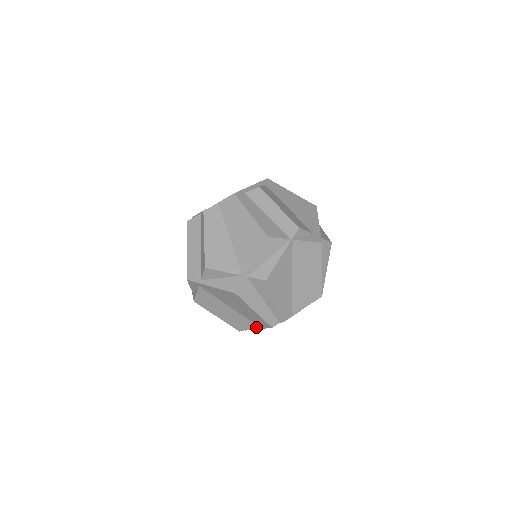
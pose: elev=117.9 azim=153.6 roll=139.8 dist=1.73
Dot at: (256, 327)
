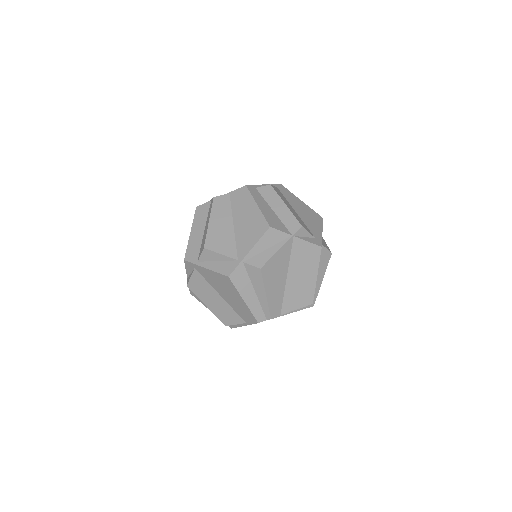
Dot at: (243, 322)
